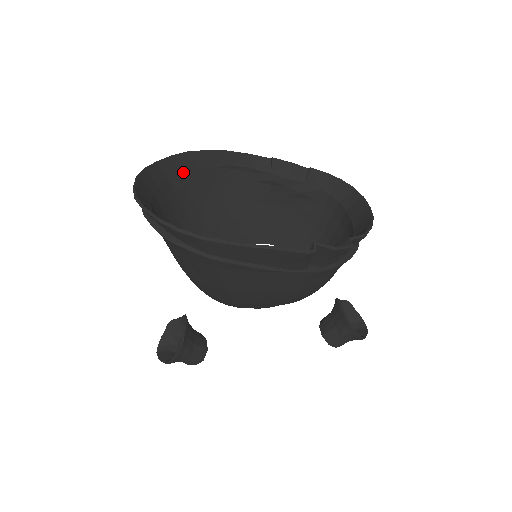
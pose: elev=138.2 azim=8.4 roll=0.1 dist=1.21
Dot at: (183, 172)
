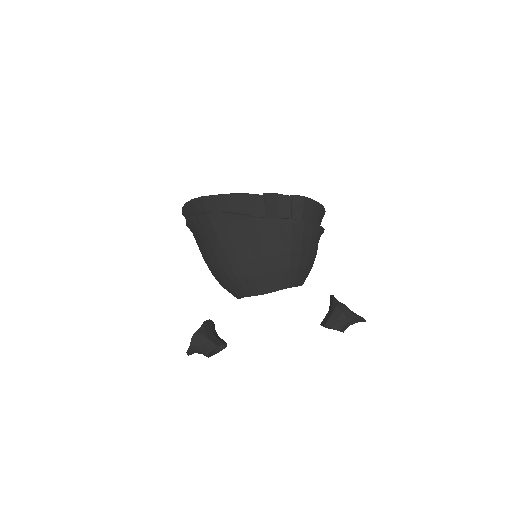
Dot at: occluded
